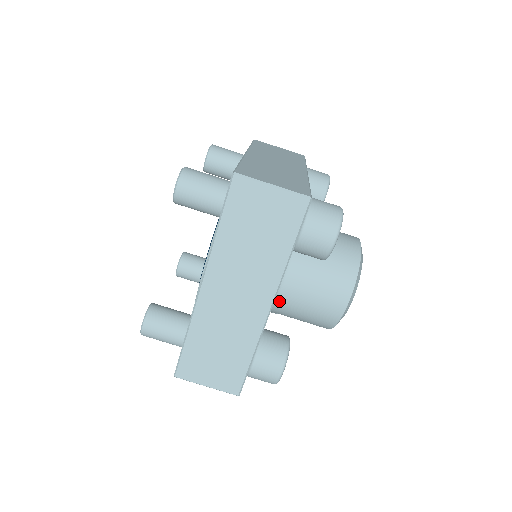
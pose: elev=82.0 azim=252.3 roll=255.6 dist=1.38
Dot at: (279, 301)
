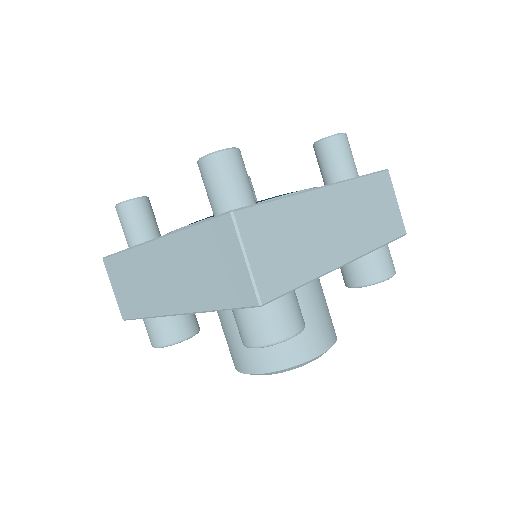
Dot at: occluded
